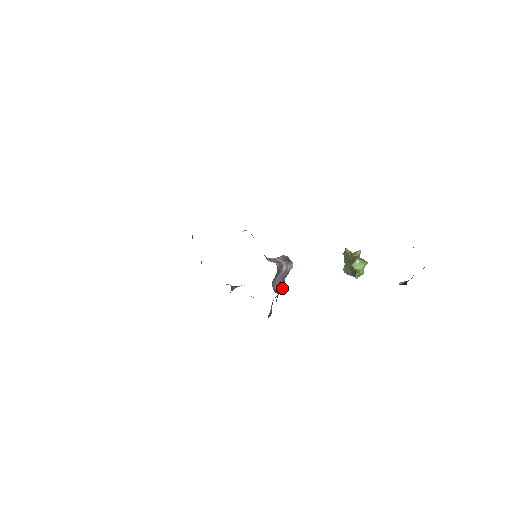
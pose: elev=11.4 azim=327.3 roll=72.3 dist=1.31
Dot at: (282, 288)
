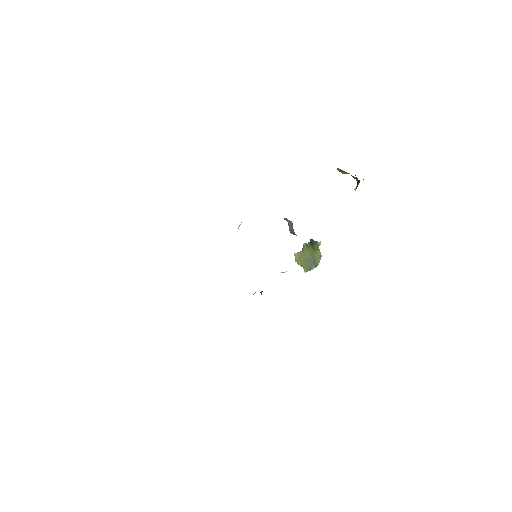
Dot at: occluded
